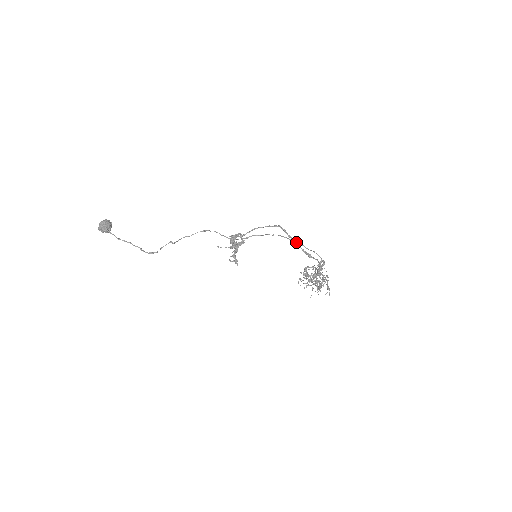
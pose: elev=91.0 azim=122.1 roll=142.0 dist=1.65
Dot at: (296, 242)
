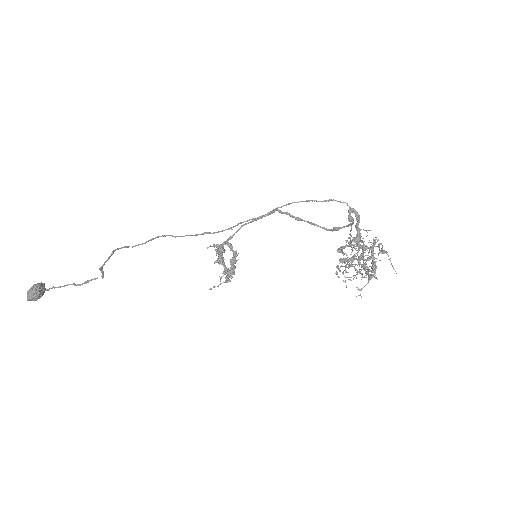
Dot at: (301, 201)
